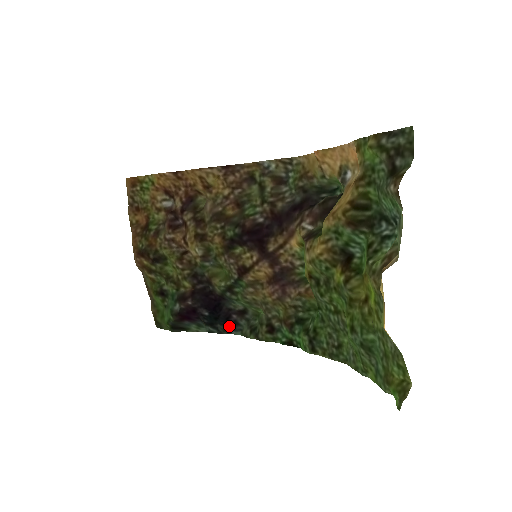
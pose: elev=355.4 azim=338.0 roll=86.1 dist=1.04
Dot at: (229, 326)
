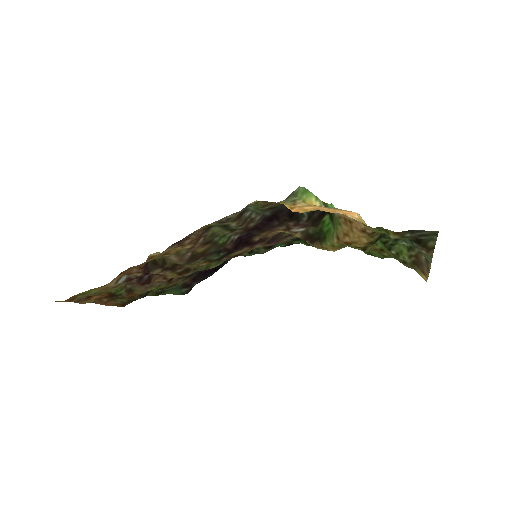
Dot at: (227, 261)
